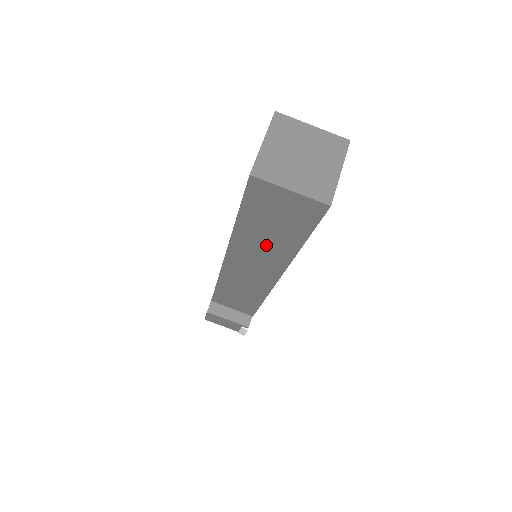
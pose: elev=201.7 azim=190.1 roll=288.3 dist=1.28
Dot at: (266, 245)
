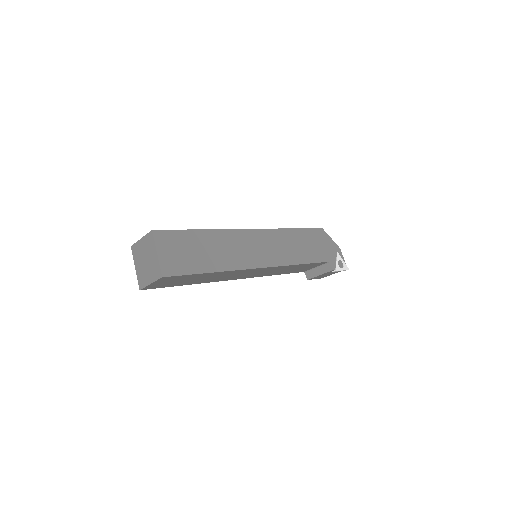
Dot at: (213, 277)
